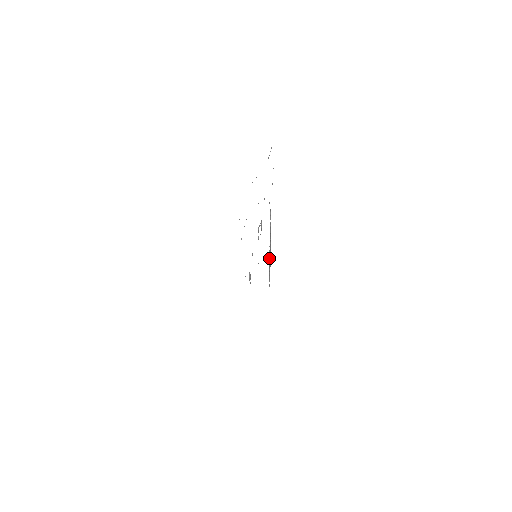
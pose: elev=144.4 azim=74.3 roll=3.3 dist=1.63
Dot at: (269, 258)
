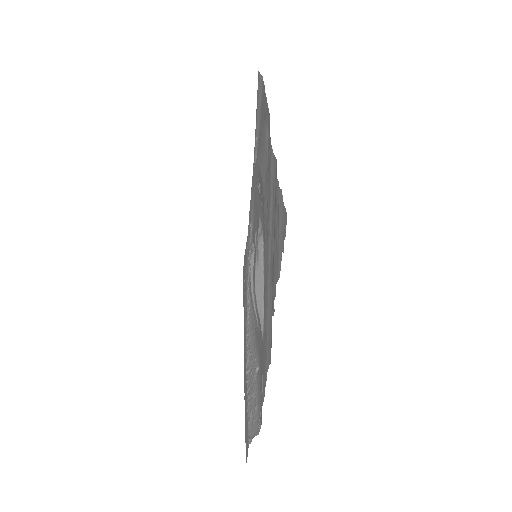
Dot at: (247, 394)
